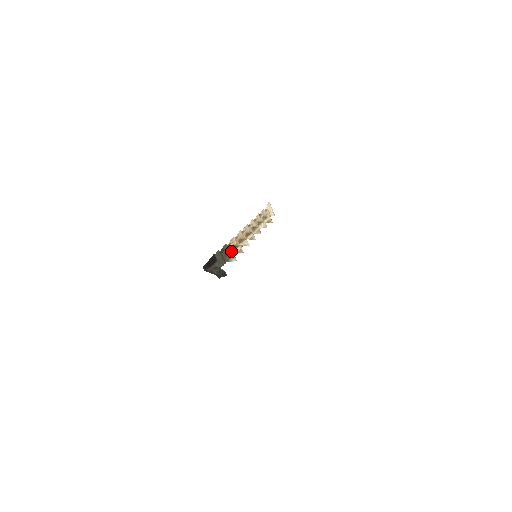
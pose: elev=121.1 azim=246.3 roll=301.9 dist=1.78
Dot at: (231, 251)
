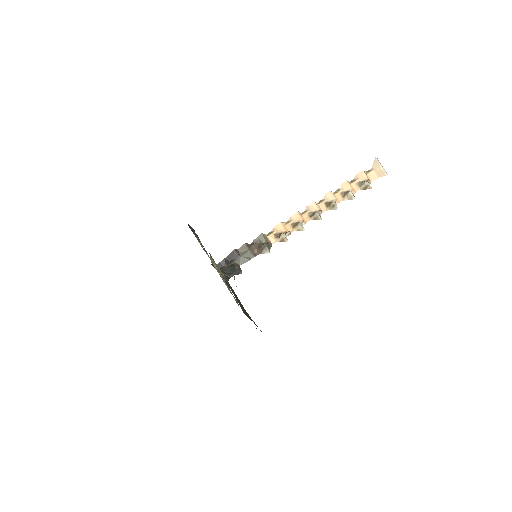
Dot at: (272, 240)
